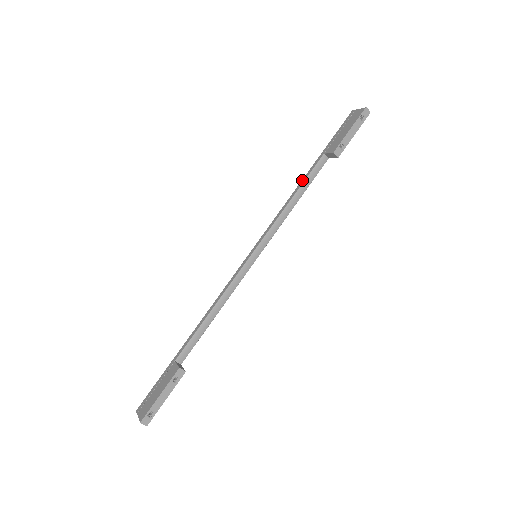
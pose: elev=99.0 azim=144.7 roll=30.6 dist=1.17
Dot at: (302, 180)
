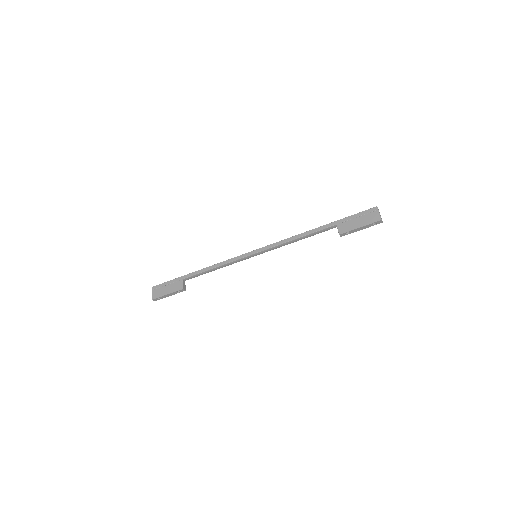
Dot at: (312, 230)
